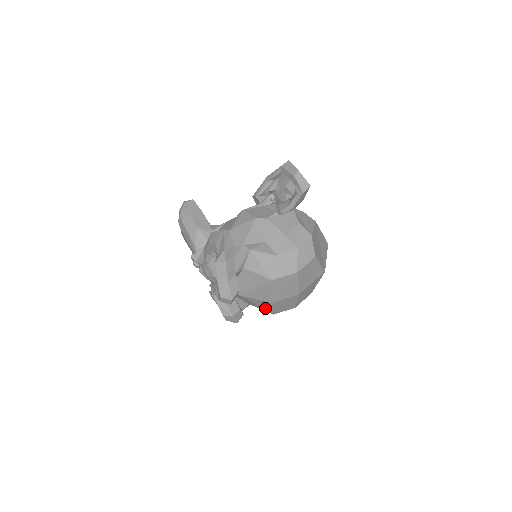
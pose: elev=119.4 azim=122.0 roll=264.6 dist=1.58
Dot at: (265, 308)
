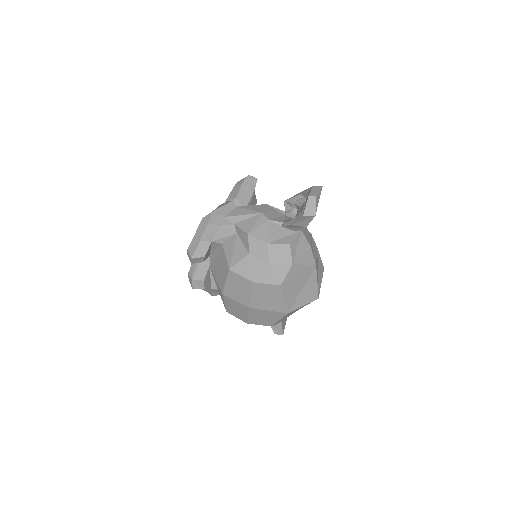
Dot at: occluded
